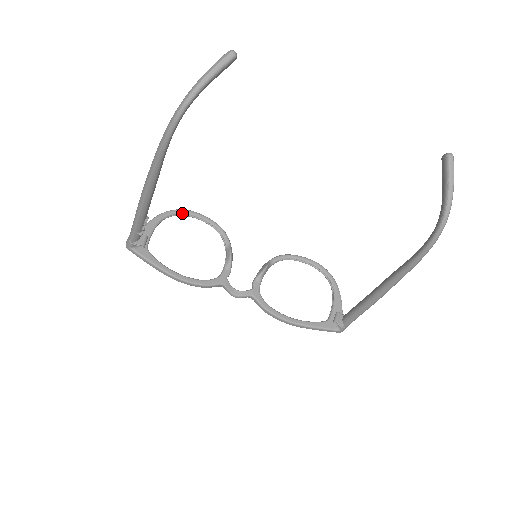
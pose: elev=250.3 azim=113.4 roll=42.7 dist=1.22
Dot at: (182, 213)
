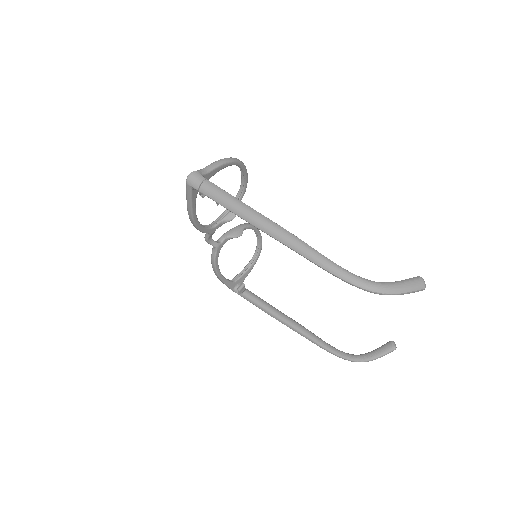
Dot at: (240, 166)
